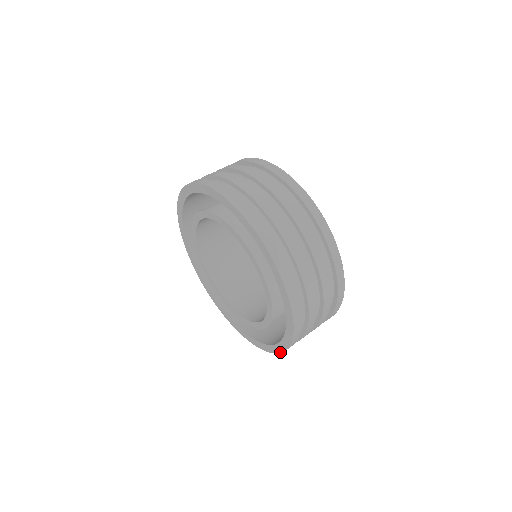
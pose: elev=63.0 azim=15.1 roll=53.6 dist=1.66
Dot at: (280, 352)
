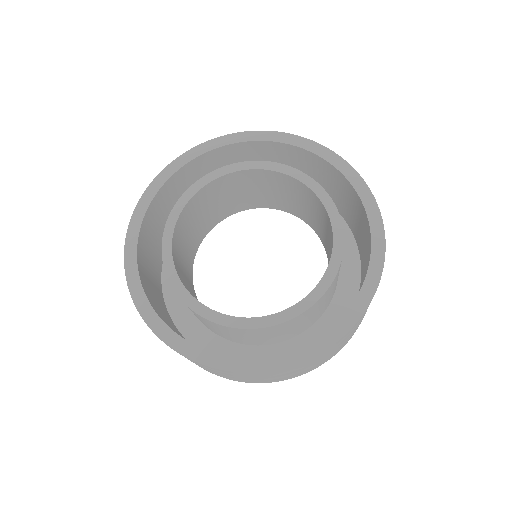
Dot at: (358, 318)
